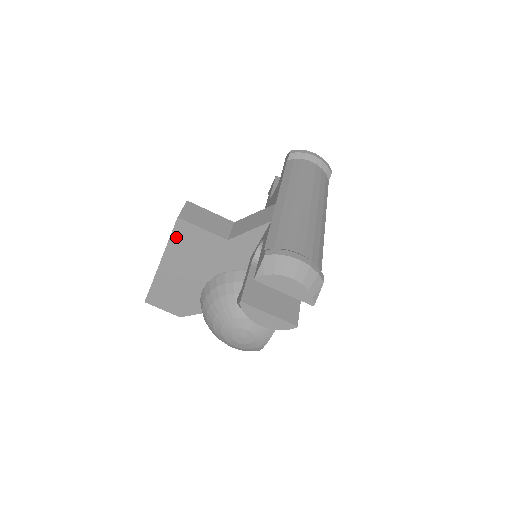
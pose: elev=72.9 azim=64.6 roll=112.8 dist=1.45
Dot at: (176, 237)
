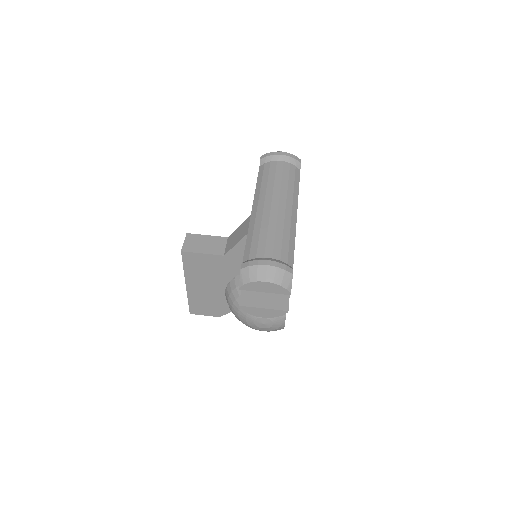
Dot at: (187, 264)
